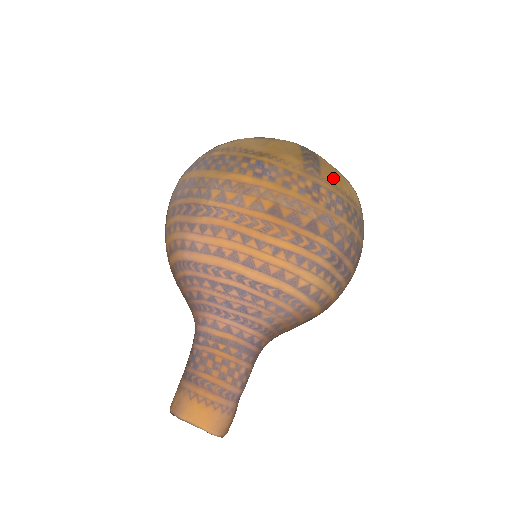
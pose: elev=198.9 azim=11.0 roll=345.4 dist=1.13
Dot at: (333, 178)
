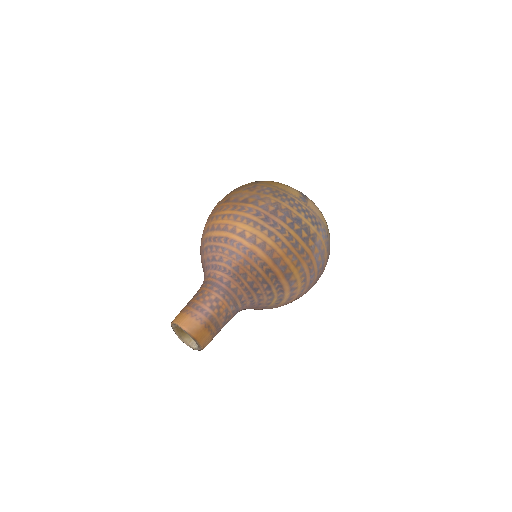
Dot at: (270, 183)
